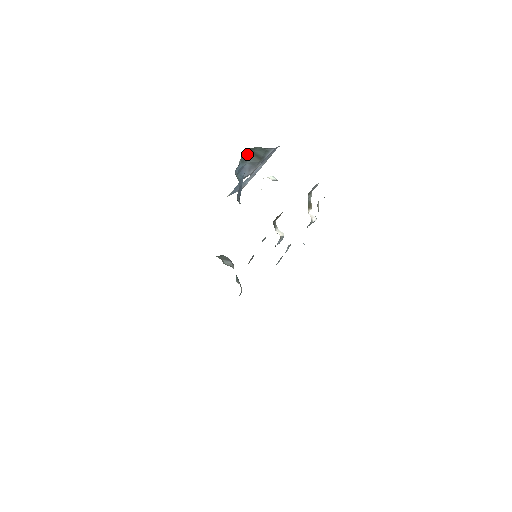
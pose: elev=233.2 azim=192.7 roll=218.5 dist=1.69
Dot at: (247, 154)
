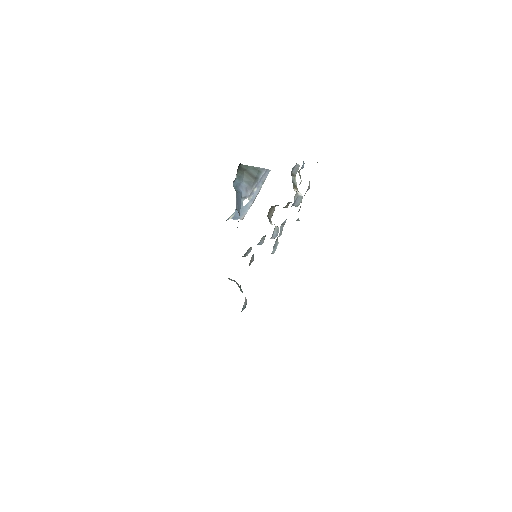
Dot at: (242, 172)
